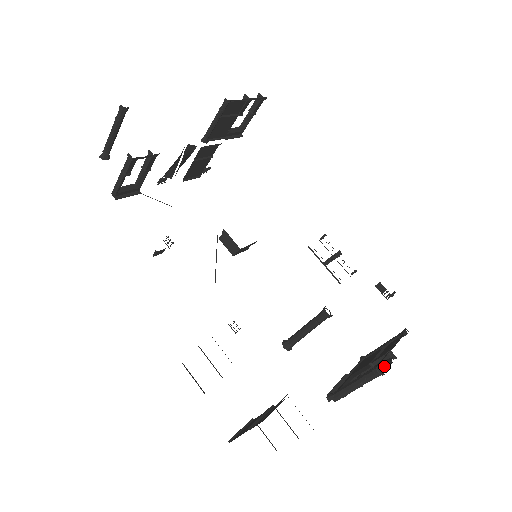
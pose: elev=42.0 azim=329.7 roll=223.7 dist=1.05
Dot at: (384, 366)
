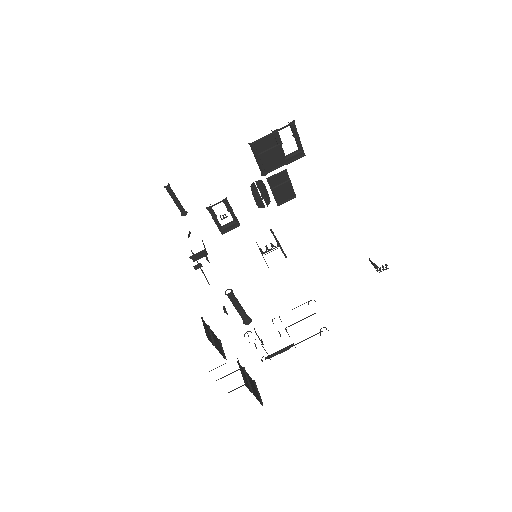
Dot at: occluded
